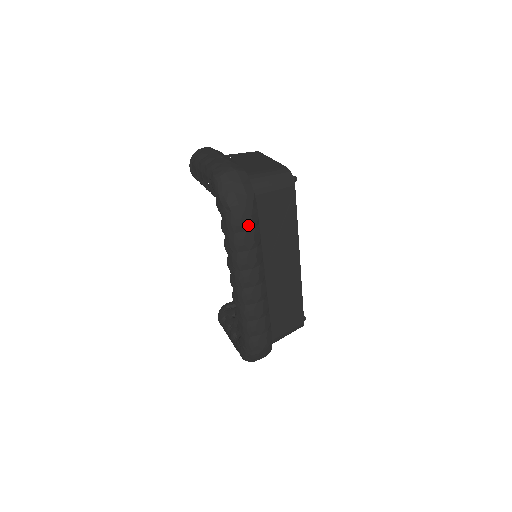
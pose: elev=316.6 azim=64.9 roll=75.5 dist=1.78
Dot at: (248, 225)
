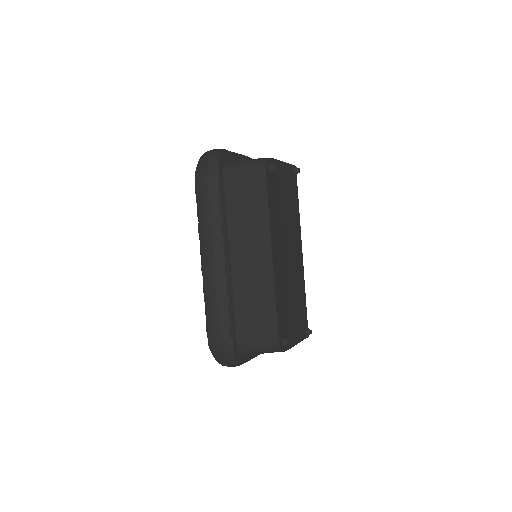
Dot at: (206, 194)
